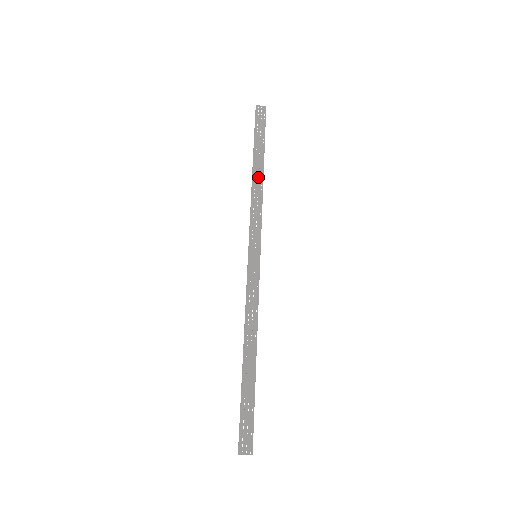
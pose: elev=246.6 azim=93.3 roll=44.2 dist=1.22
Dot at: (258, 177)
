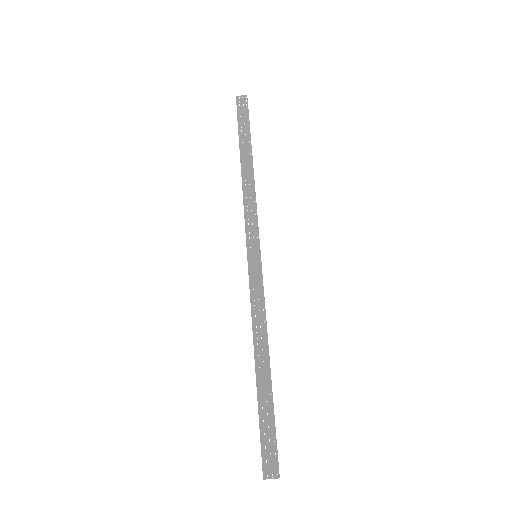
Dot at: occluded
